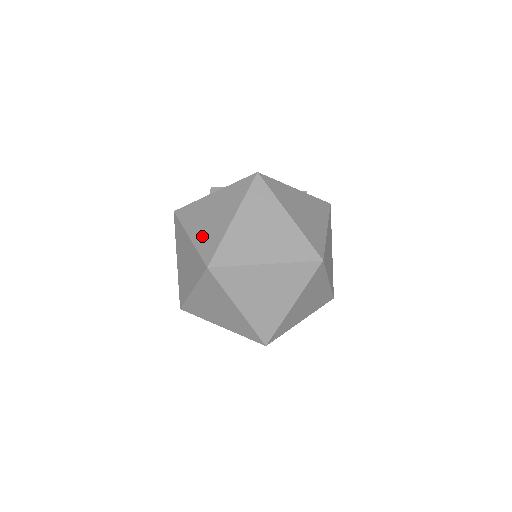
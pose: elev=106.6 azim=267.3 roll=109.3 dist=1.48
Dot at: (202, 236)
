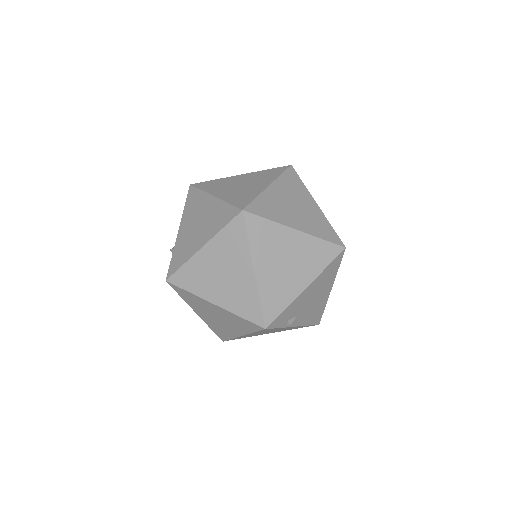
Dot at: (210, 229)
